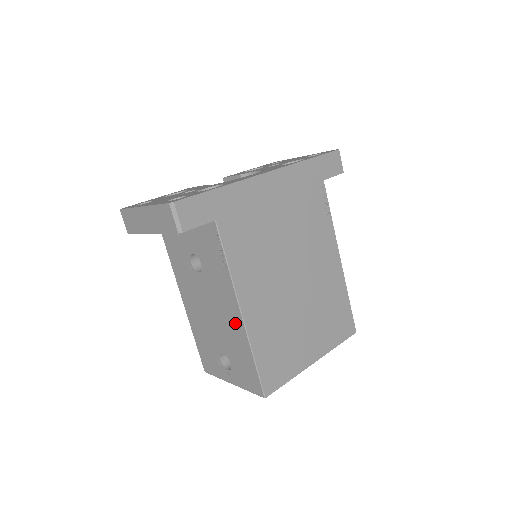
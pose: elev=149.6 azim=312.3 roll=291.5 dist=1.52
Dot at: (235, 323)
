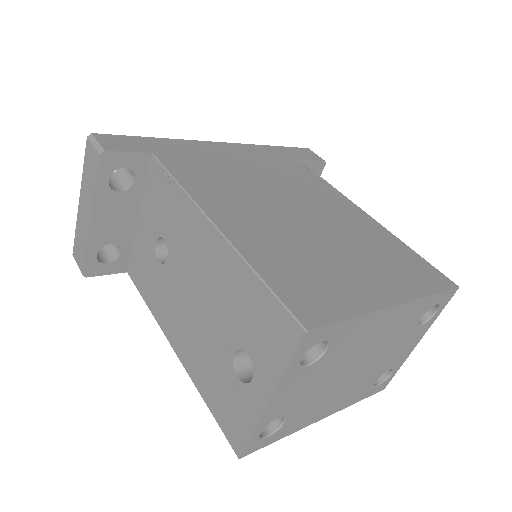
Dot at: (216, 256)
